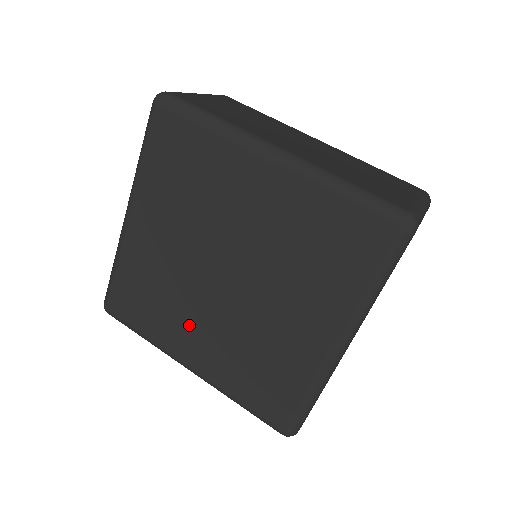
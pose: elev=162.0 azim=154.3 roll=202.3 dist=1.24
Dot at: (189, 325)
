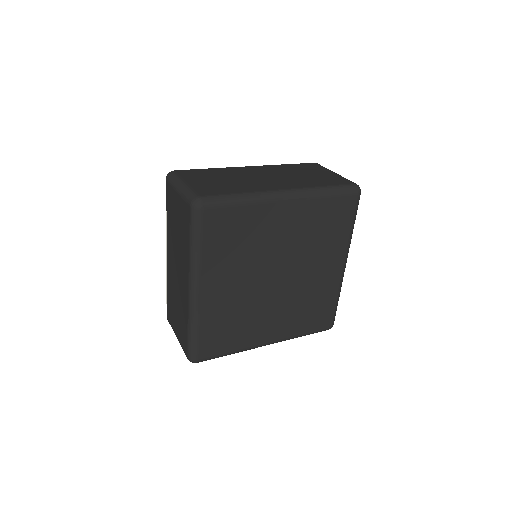
Dot at: (263, 320)
